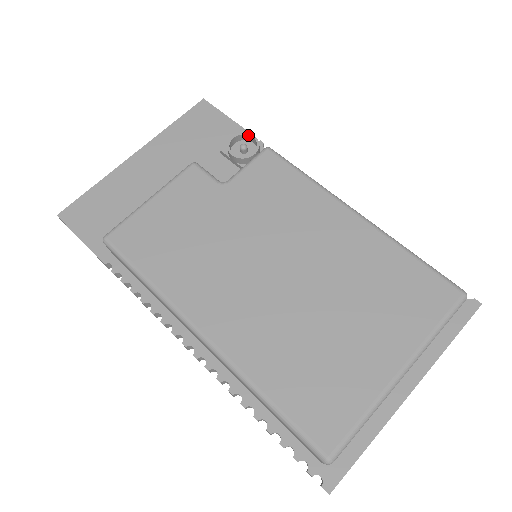
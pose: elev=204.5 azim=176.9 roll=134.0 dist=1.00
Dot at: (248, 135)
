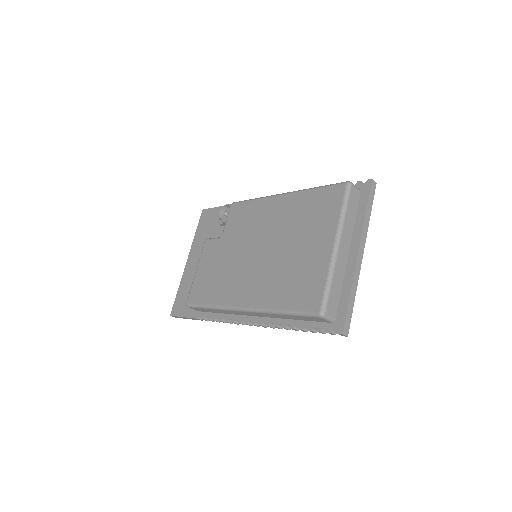
Dot at: (224, 206)
